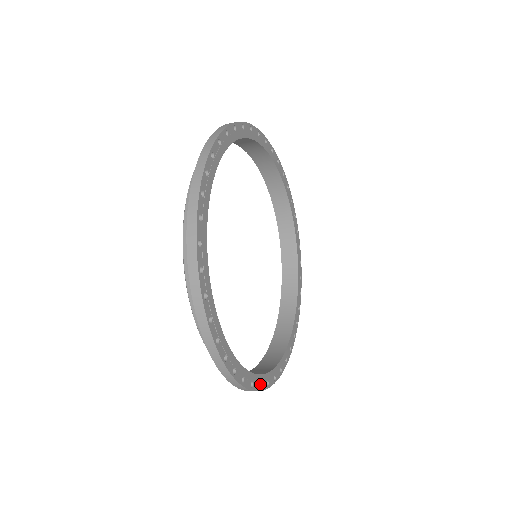
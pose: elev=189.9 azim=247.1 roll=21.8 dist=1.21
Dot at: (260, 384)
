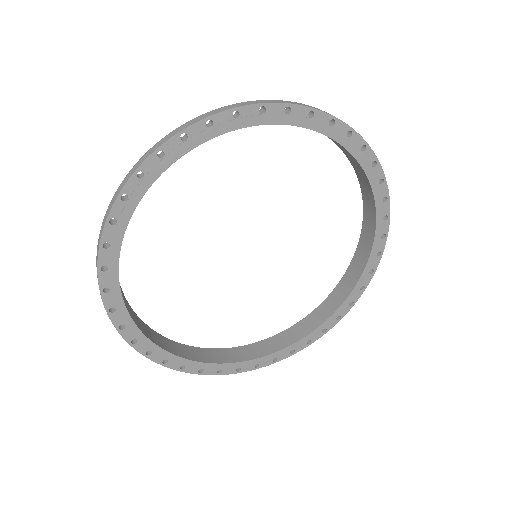
Dot at: (152, 352)
